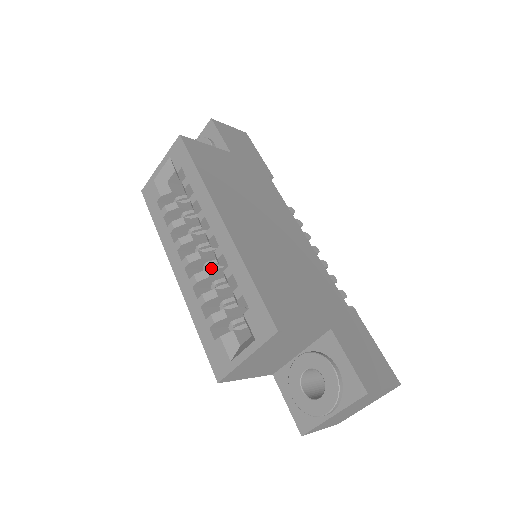
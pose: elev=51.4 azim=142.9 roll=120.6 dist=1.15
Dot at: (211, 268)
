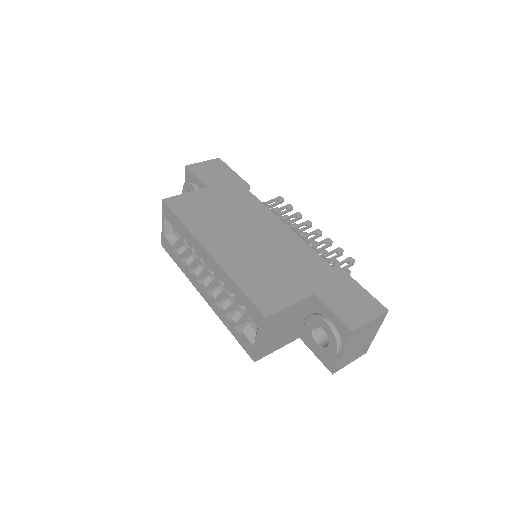
Dot at: (222, 283)
